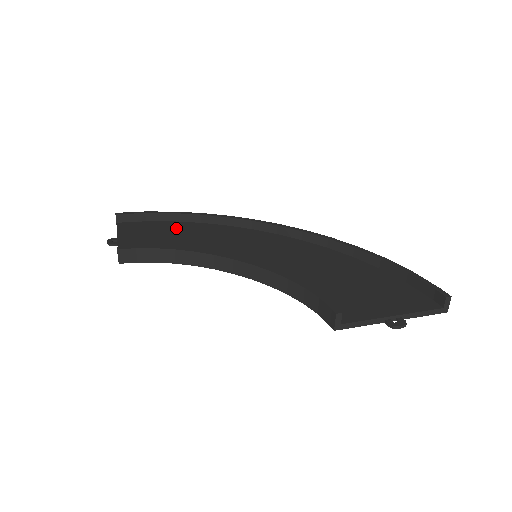
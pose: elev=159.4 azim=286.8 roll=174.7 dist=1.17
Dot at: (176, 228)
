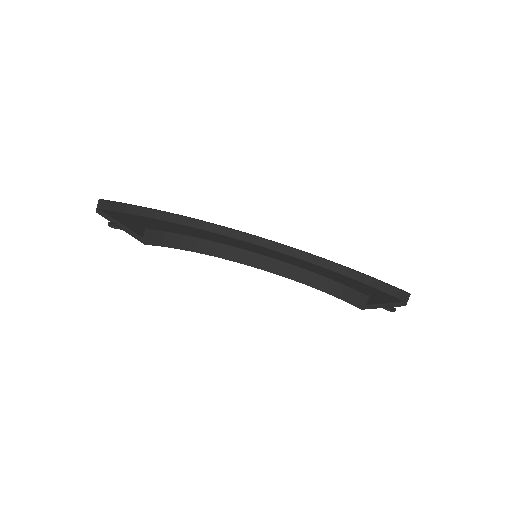
Dot at: (164, 224)
